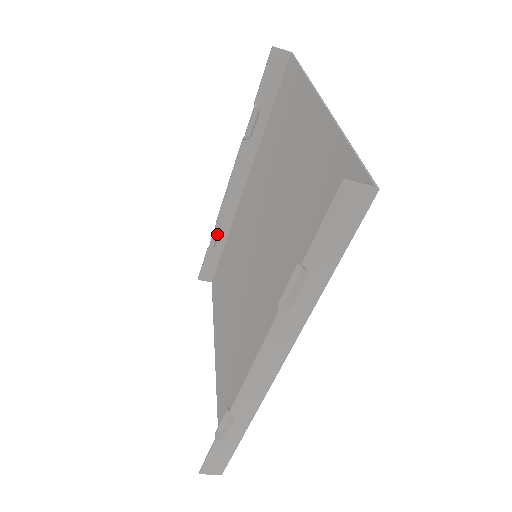
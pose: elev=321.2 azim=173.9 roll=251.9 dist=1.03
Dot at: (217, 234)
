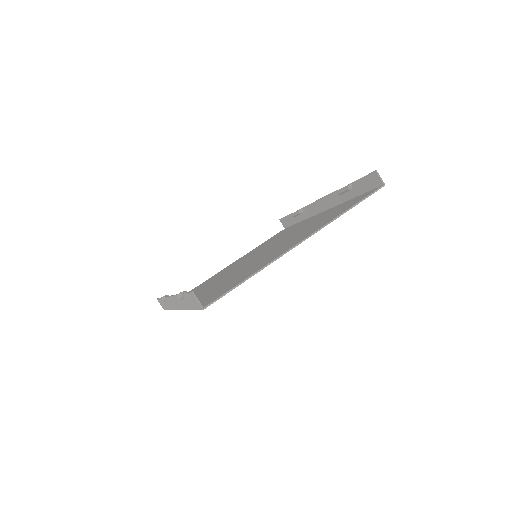
Dot at: (297, 214)
